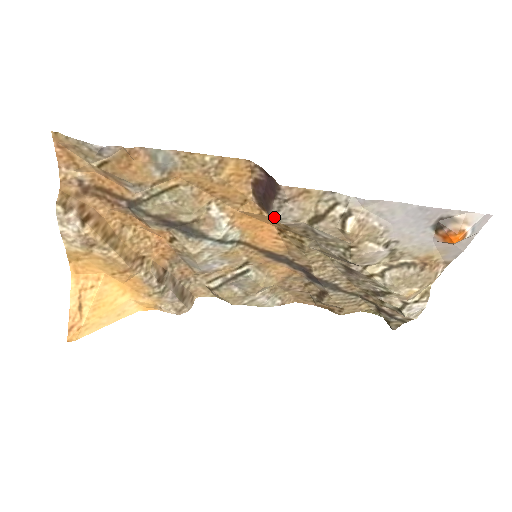
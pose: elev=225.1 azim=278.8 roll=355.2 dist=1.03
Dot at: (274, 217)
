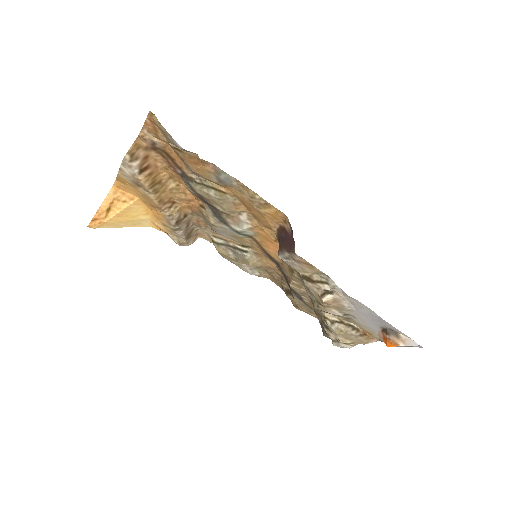
Dot at: (281, 258)
